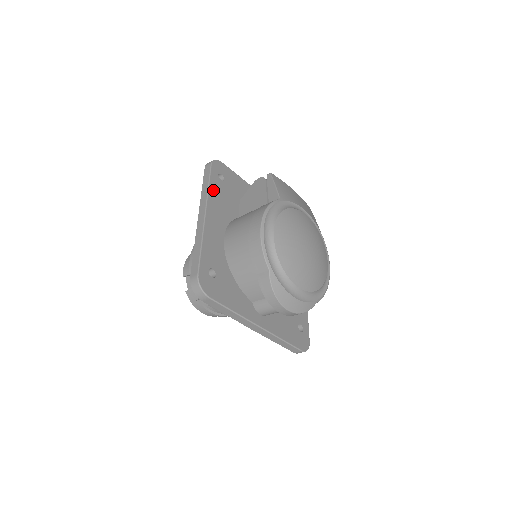
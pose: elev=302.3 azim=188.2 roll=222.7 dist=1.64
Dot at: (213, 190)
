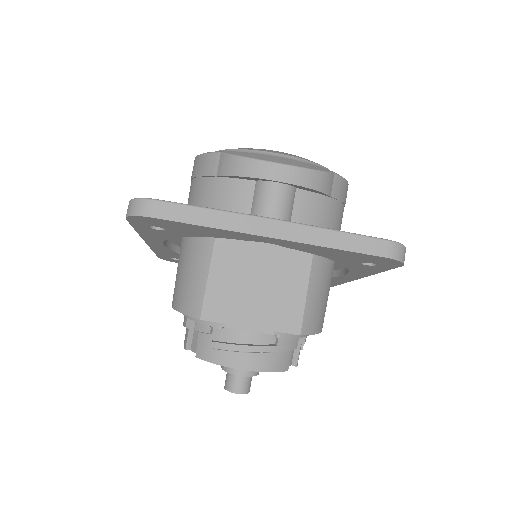
Dot at: occluded
